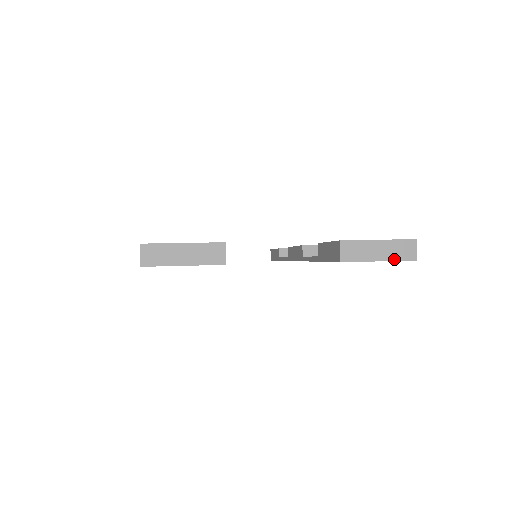
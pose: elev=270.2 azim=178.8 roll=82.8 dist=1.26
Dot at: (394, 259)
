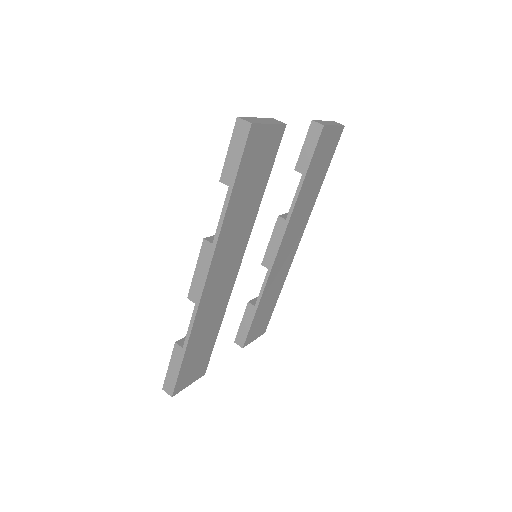
Dot at: (338, 125)
